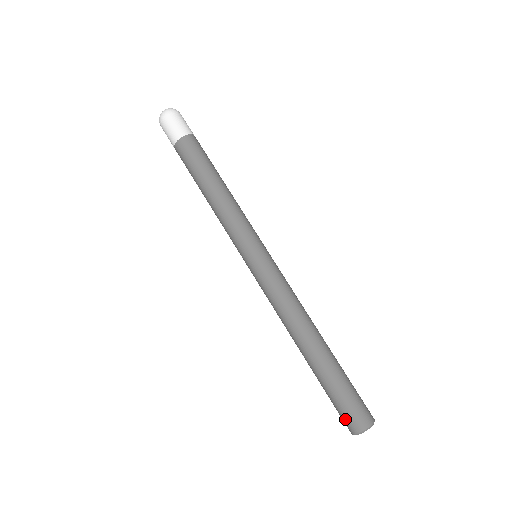
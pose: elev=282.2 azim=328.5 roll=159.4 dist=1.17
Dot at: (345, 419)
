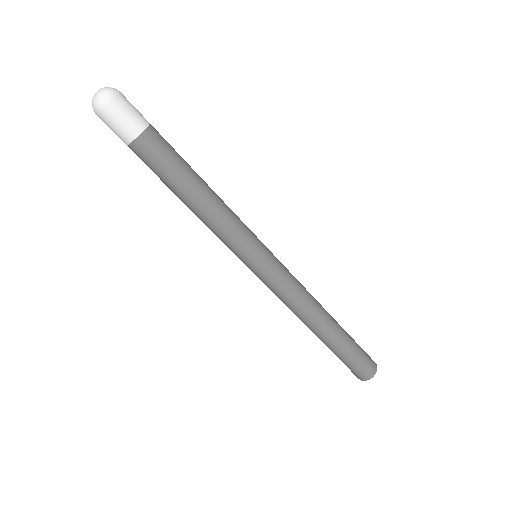
Dot at: (354, 373)
